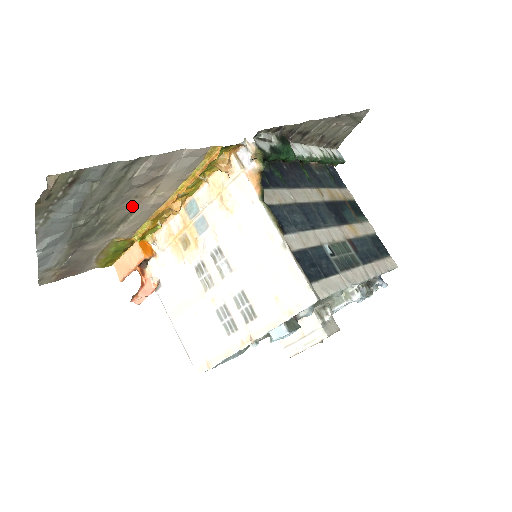
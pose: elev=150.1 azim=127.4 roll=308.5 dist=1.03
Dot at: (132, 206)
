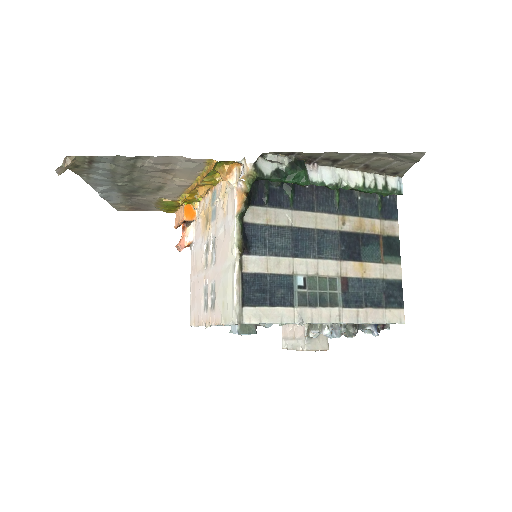
Dot at: (160, 182)
